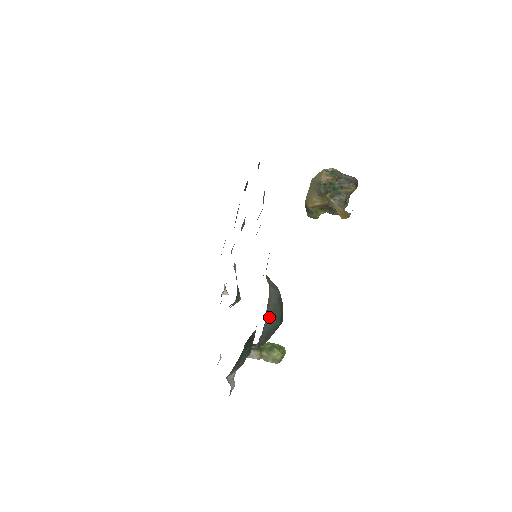
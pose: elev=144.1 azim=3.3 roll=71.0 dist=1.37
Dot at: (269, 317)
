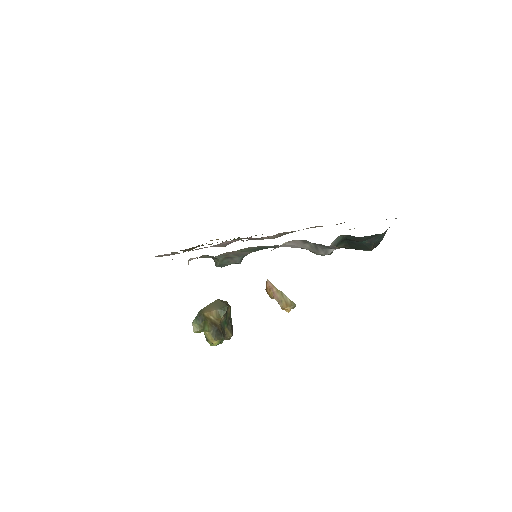
Dot at: occluded
